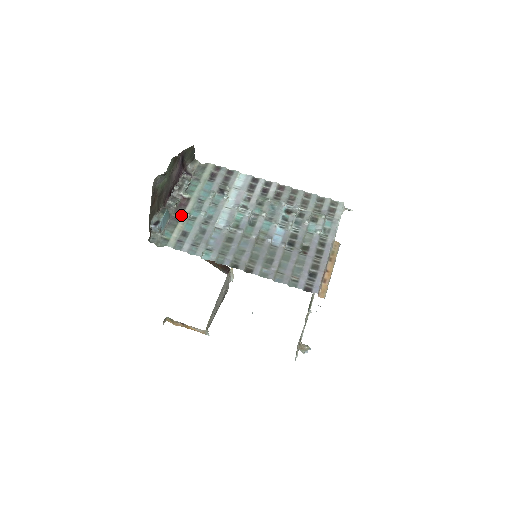
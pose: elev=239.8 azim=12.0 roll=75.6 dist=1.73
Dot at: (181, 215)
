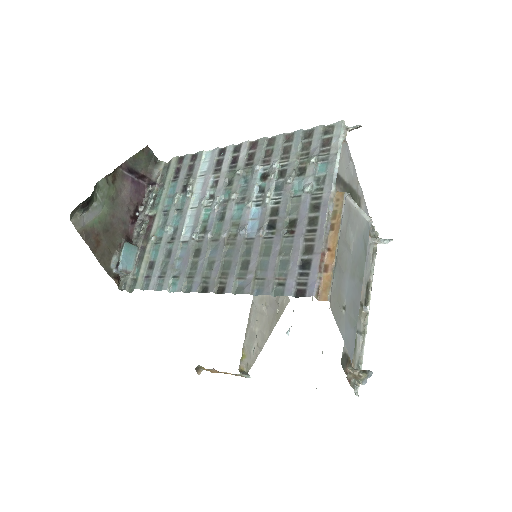
Dot at: (147, 241)
